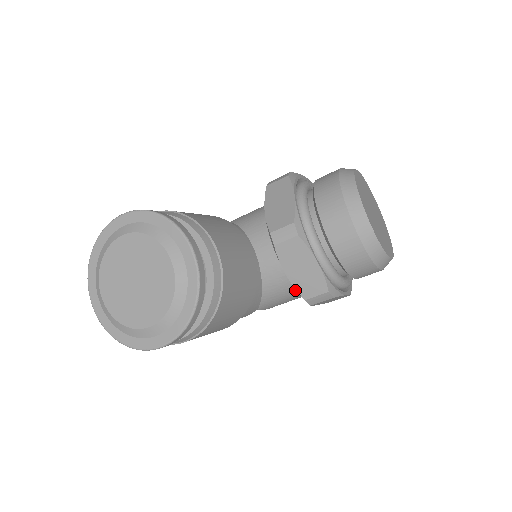
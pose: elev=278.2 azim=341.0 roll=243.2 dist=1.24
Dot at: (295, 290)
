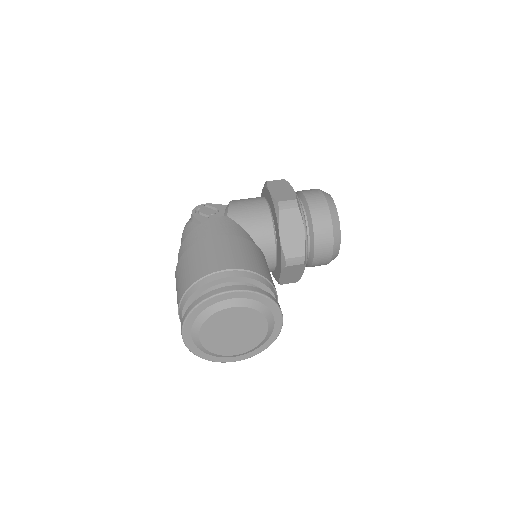
Dot at: occluded
